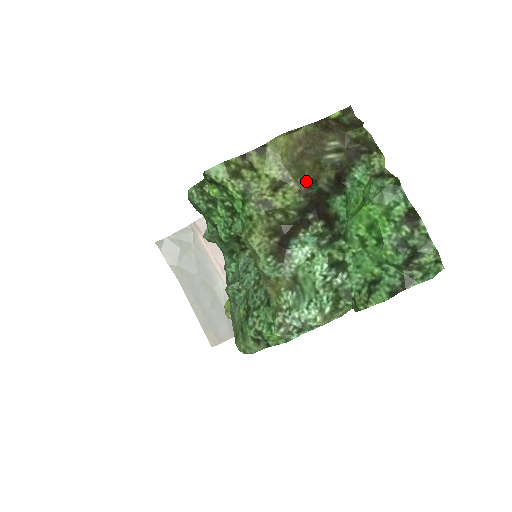
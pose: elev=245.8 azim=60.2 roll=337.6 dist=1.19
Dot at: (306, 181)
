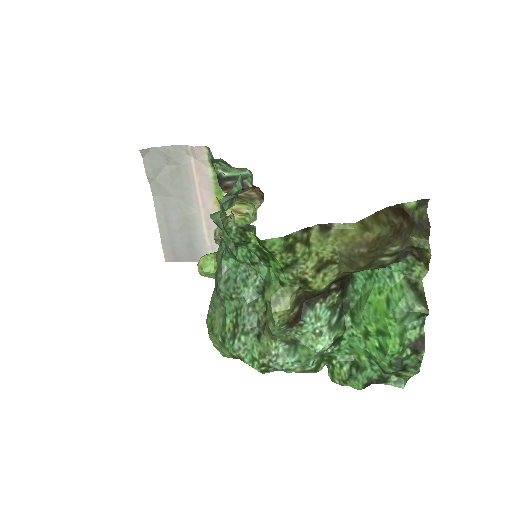
Dot at: (350, 270)
